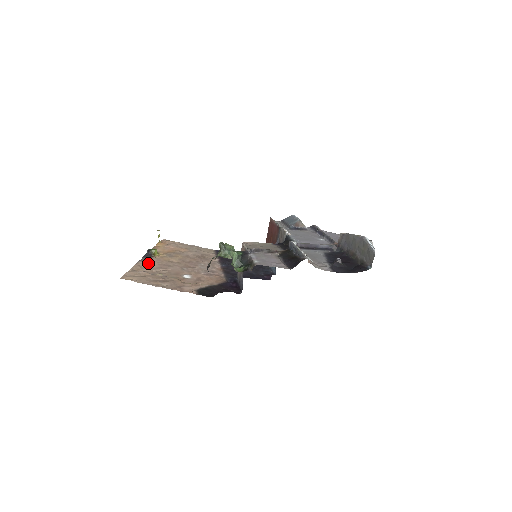
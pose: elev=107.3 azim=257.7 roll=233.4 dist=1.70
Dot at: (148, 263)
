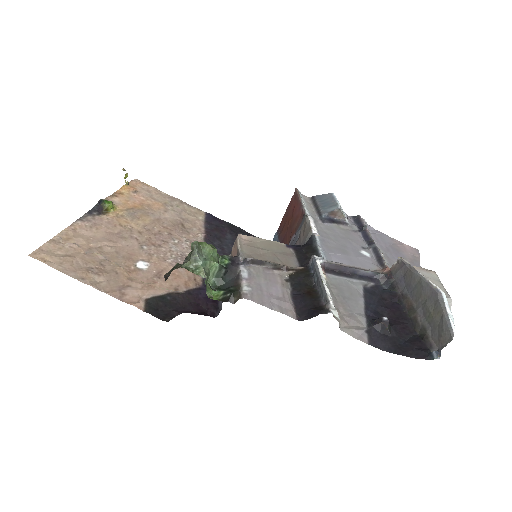
Dot at: (90, 227)
